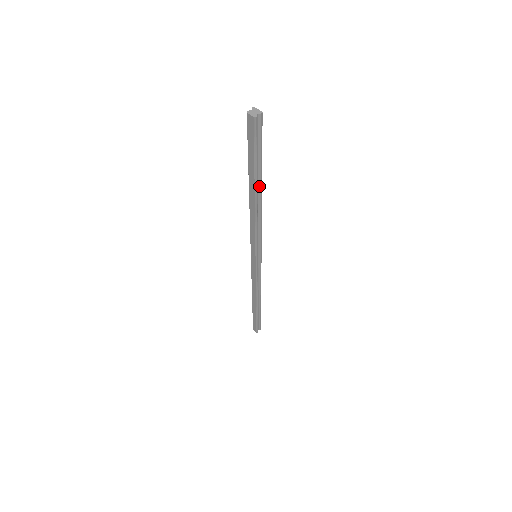
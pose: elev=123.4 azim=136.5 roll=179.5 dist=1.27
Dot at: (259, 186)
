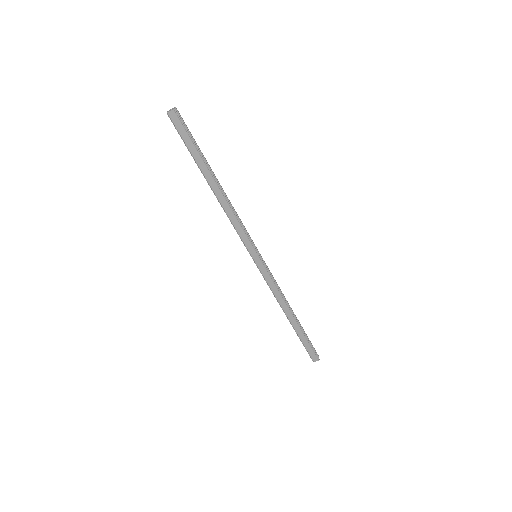
Dot at: (212, 174)
